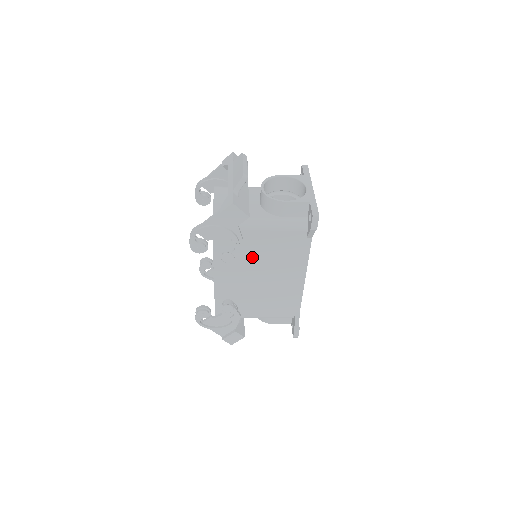
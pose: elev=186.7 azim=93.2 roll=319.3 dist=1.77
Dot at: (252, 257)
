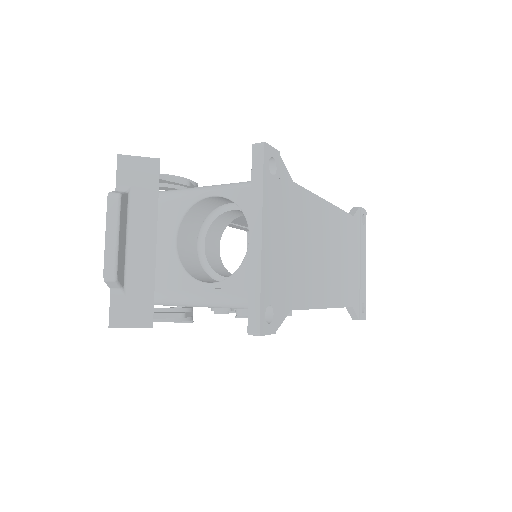
Dot at: occluded
